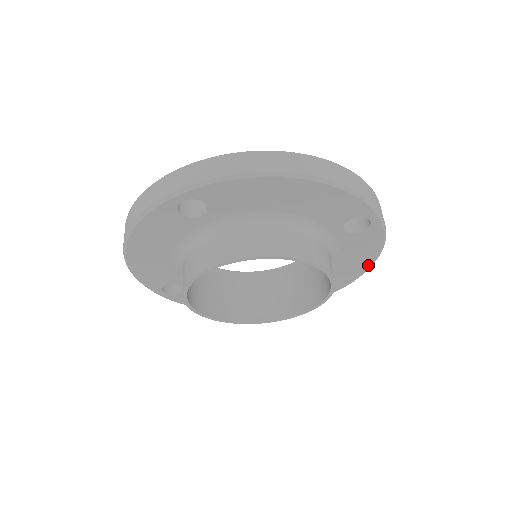
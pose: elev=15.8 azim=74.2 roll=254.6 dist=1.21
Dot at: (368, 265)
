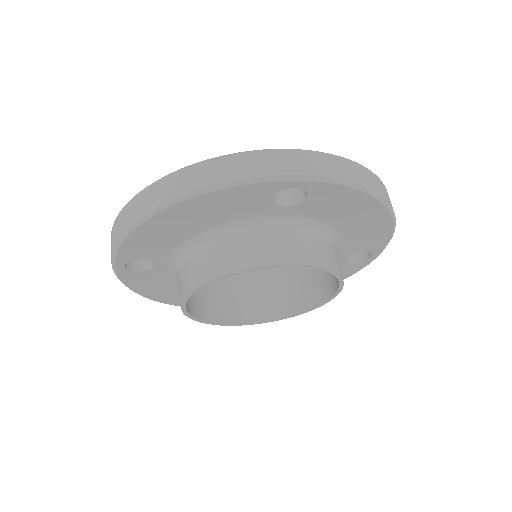
Dot at: occluded
